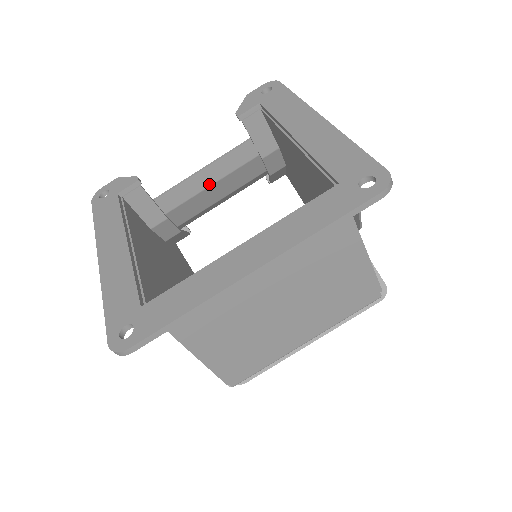
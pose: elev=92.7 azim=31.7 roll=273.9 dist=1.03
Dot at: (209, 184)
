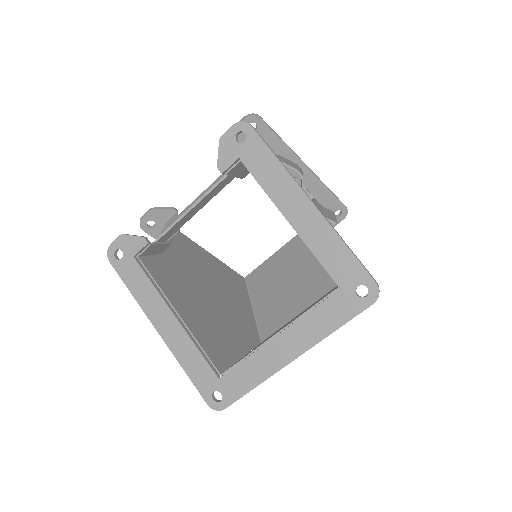
Dot at: (200, 208)
